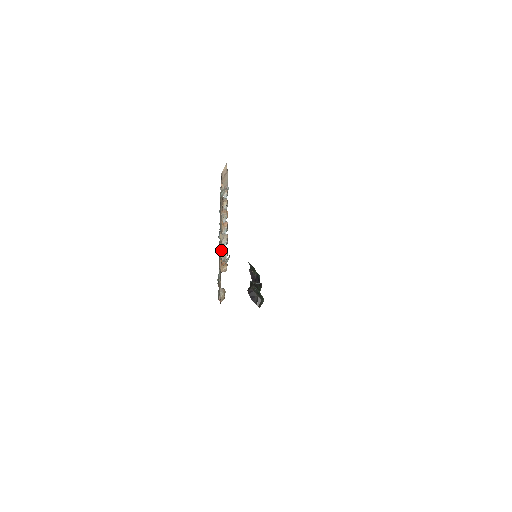
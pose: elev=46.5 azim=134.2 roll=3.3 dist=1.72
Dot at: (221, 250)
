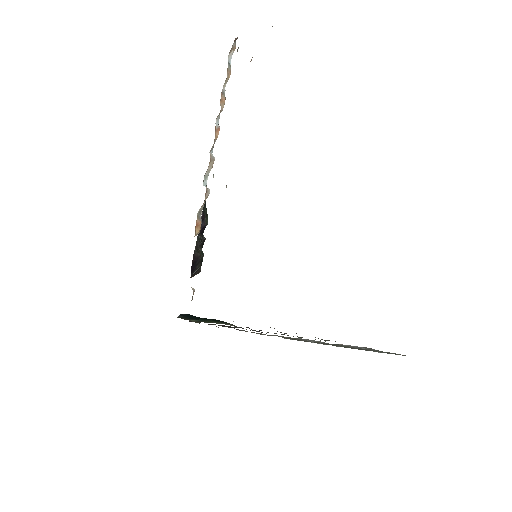
Dot at: occluded
